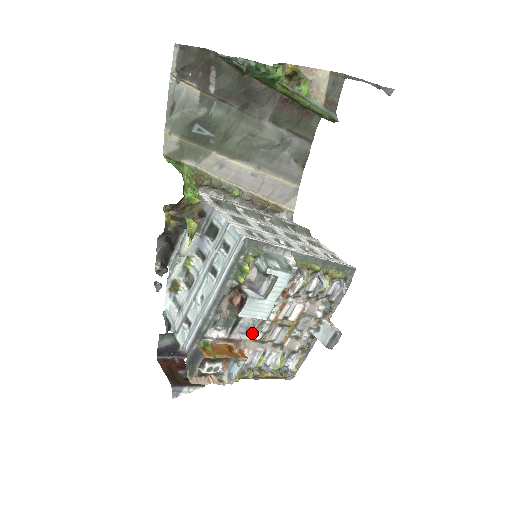
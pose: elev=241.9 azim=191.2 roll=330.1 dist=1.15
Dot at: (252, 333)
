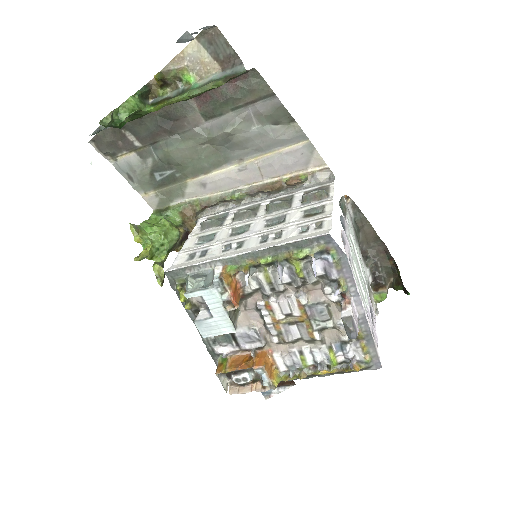
Dot at: (267, 338)
